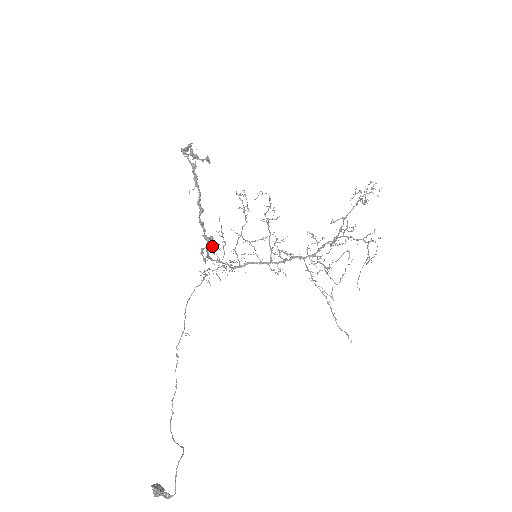
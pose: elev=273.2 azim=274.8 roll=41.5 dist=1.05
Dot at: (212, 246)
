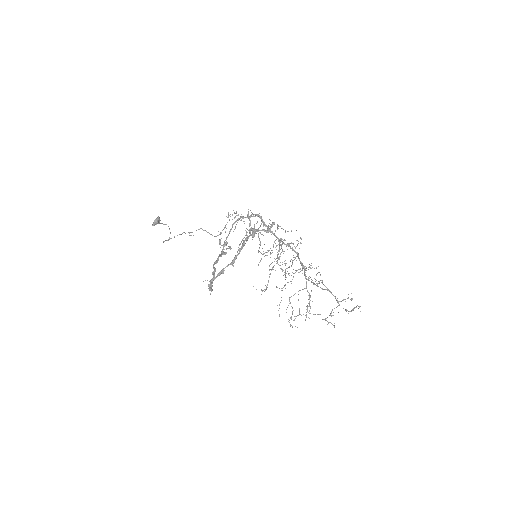
Dot at: (247, 215)
